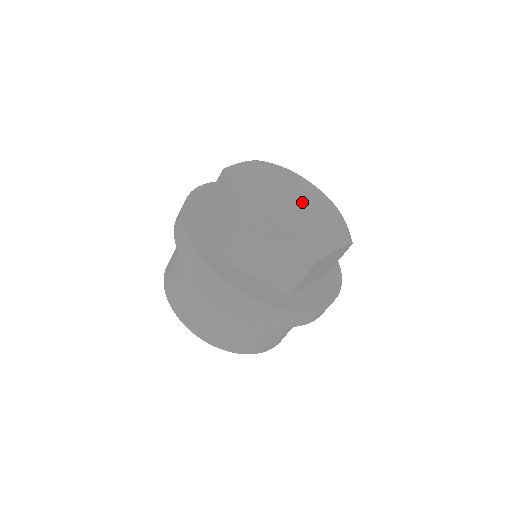
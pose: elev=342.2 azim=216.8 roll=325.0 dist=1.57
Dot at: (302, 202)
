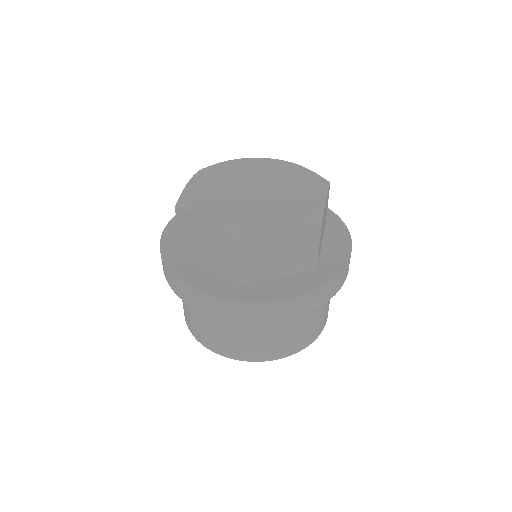
Dot at: (272, 188)
